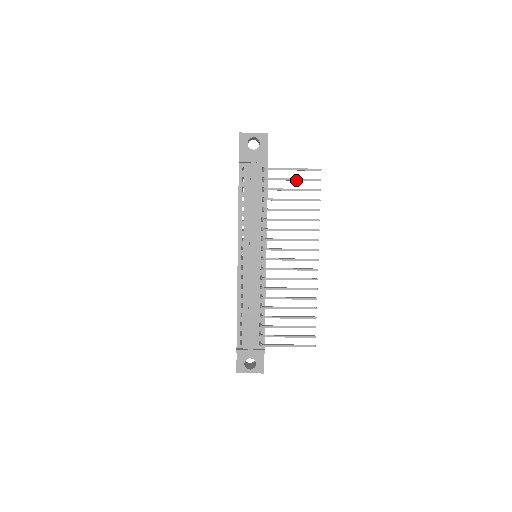
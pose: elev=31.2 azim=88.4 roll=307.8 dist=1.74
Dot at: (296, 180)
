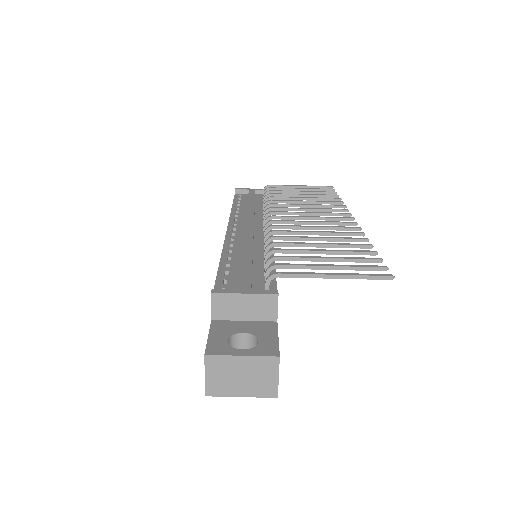
Dot at: (304, 189)
